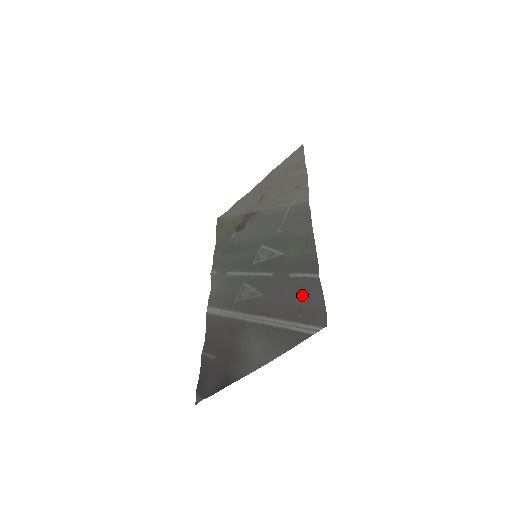
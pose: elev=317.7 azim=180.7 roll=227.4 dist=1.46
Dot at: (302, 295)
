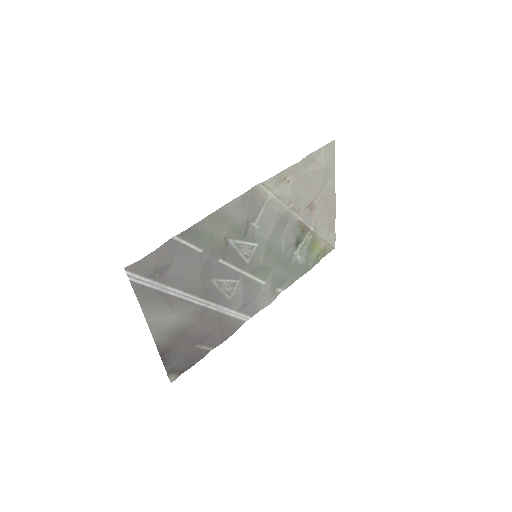
Dot at: (173, 259)
